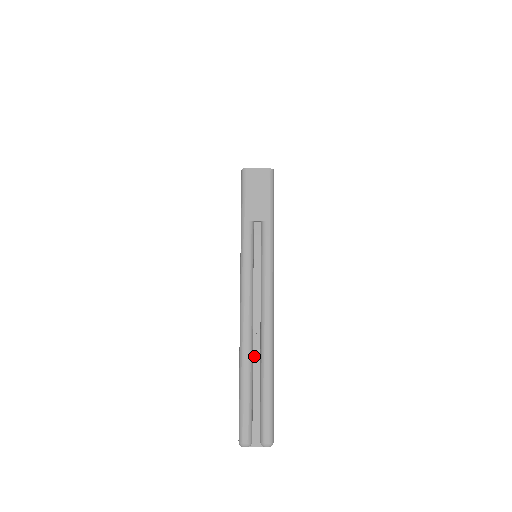
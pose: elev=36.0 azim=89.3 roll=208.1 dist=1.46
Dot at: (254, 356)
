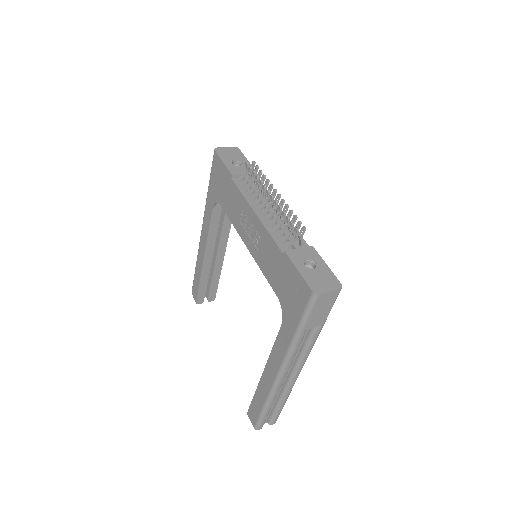
Dot at: occluded
